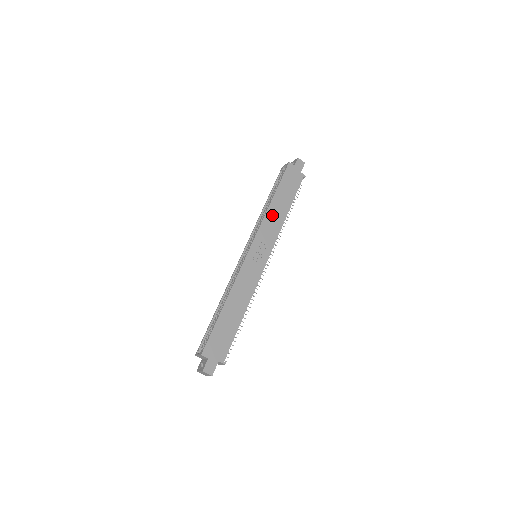
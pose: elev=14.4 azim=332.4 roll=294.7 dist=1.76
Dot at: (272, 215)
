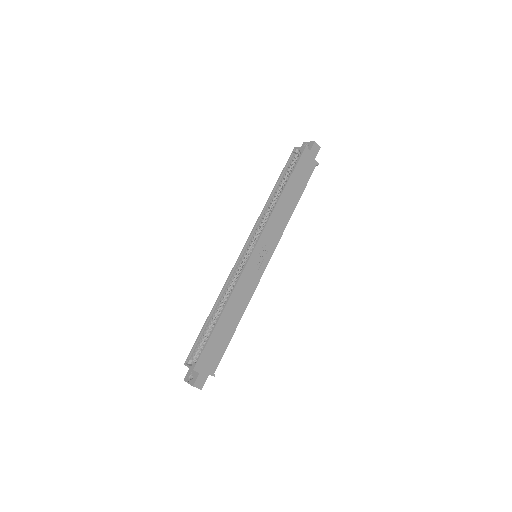
Dot at: (280, 211)
